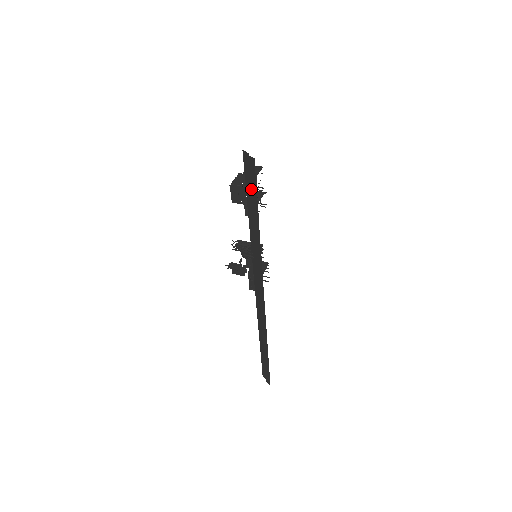
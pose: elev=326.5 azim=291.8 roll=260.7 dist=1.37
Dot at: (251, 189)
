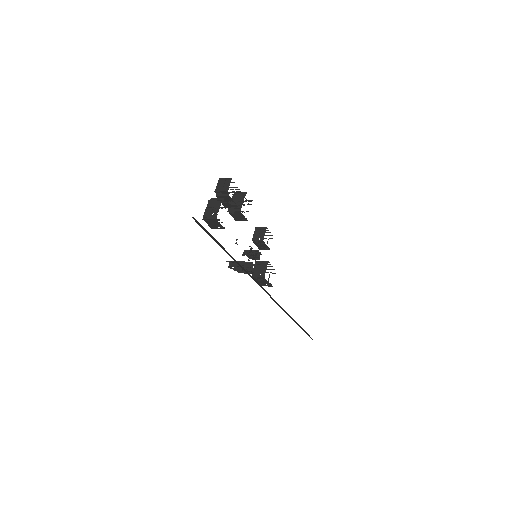
Dot at: (213, 239)
